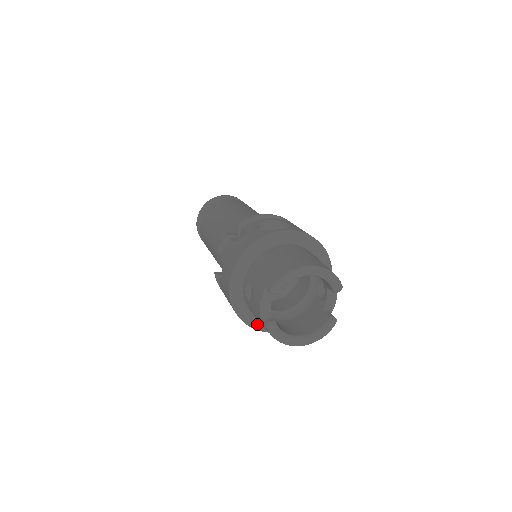
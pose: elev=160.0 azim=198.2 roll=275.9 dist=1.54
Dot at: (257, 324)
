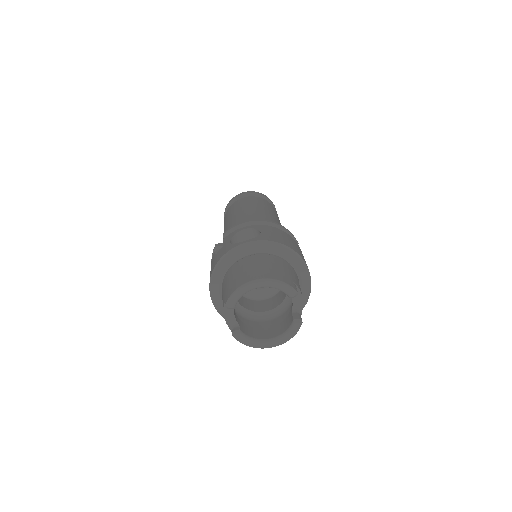
Dot at: occluded
